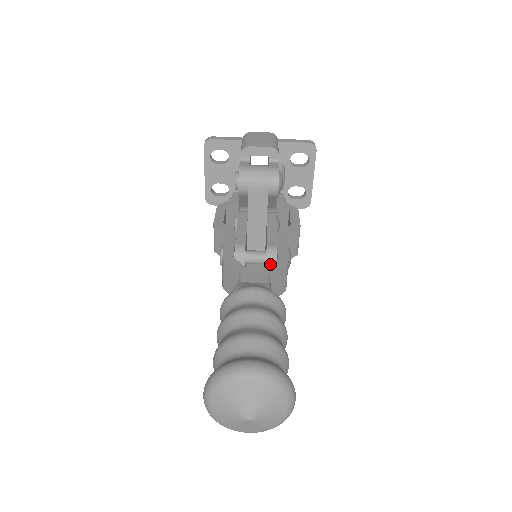
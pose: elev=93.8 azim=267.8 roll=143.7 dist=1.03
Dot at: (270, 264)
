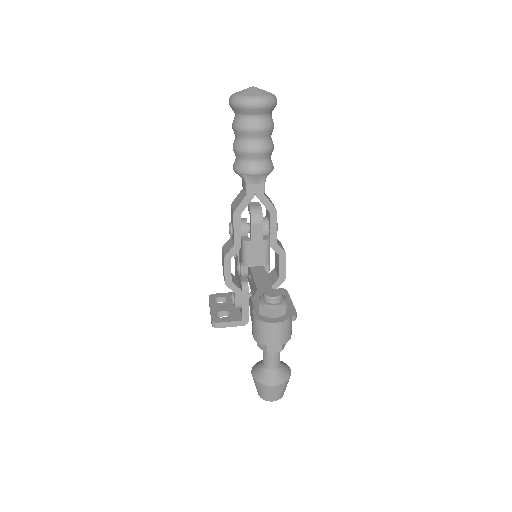
Dot at: occluded
